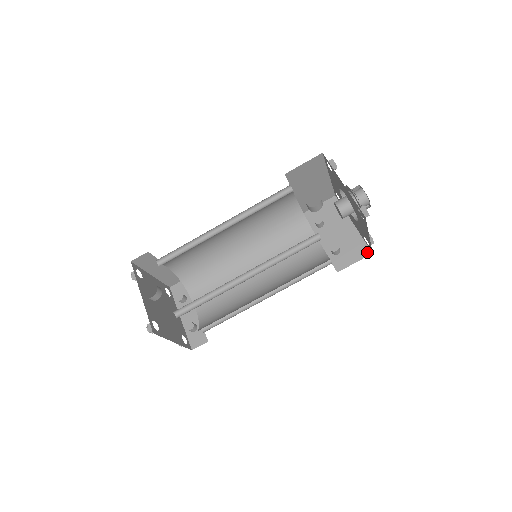
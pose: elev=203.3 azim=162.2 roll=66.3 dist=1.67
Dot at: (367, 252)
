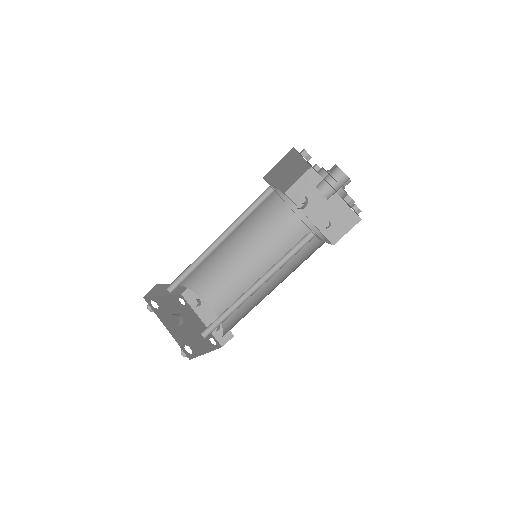
Dot at: (356, 219)
